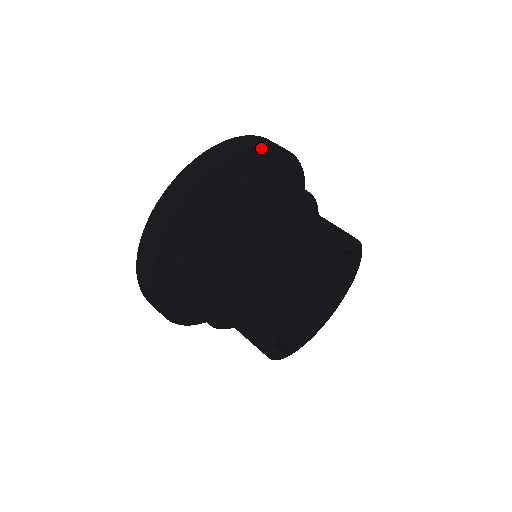
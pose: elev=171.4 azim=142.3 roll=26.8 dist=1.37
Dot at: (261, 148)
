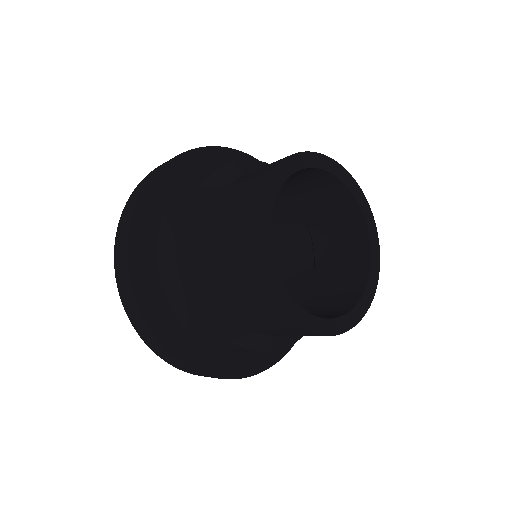
Dot at: (217, 147)
